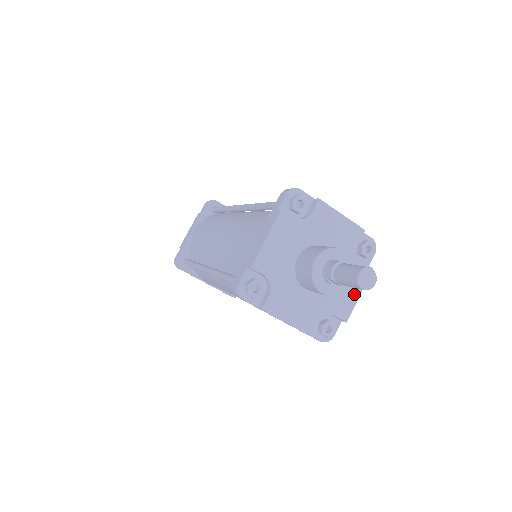
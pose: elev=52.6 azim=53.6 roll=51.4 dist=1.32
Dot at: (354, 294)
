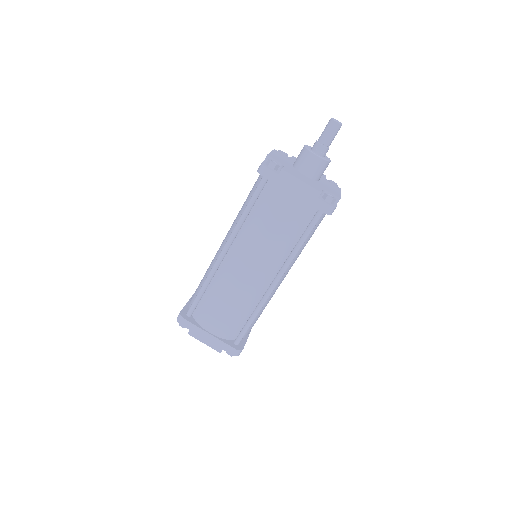
Dot at: (337, 191)
